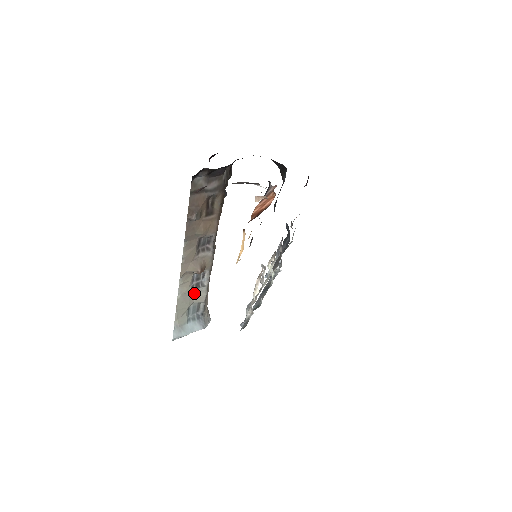
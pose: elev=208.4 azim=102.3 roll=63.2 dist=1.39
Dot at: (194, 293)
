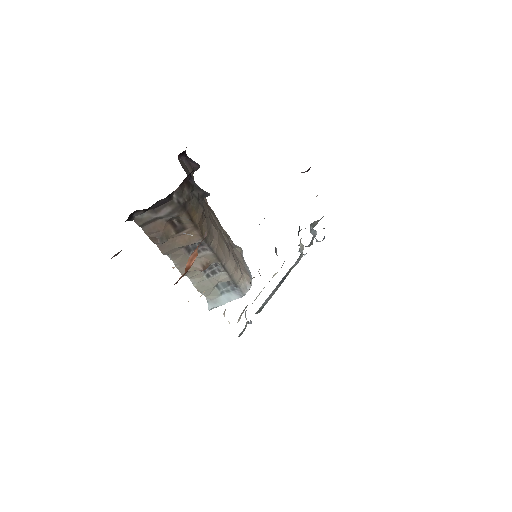
Dot at: (213, 277)
